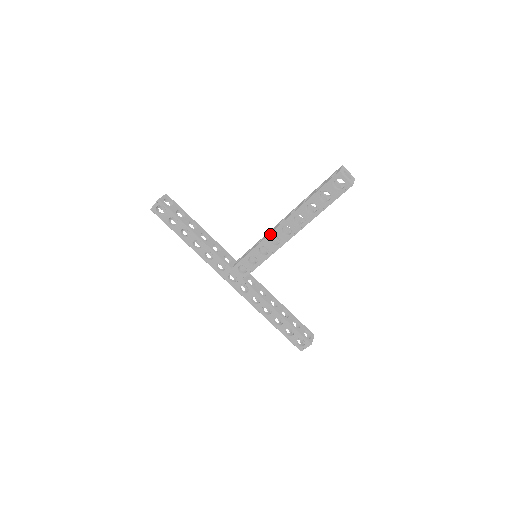
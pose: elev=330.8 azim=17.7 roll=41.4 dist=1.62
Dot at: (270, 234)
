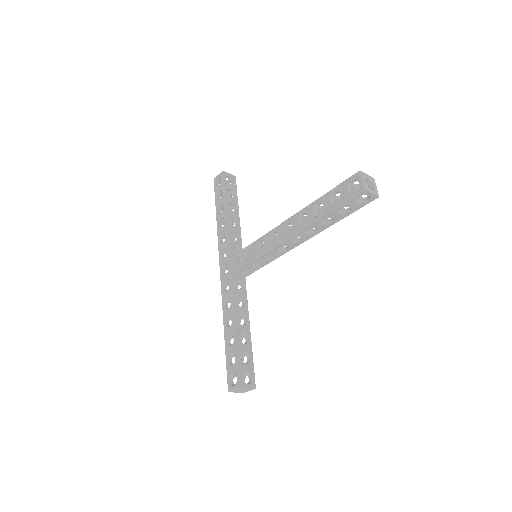
Dot at: (274, 228)
